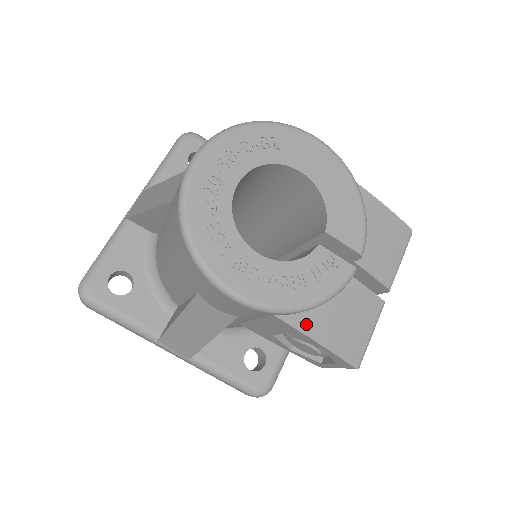
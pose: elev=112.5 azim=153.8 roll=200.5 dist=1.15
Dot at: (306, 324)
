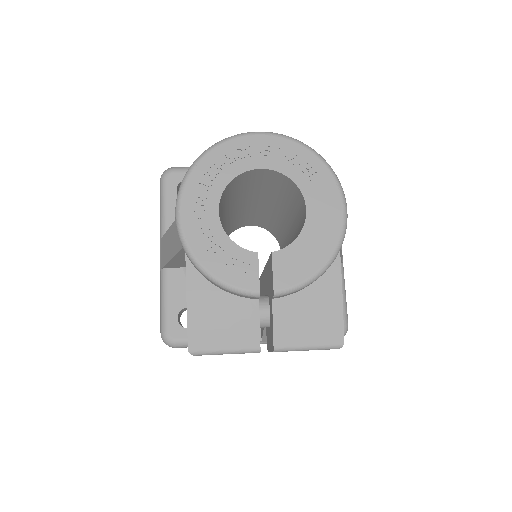
Dot at: (195, 283)
